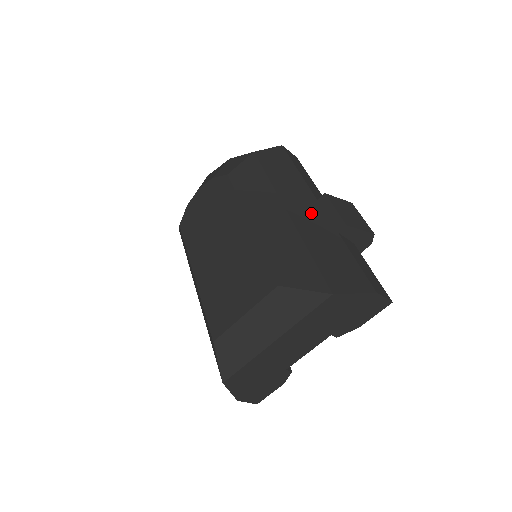
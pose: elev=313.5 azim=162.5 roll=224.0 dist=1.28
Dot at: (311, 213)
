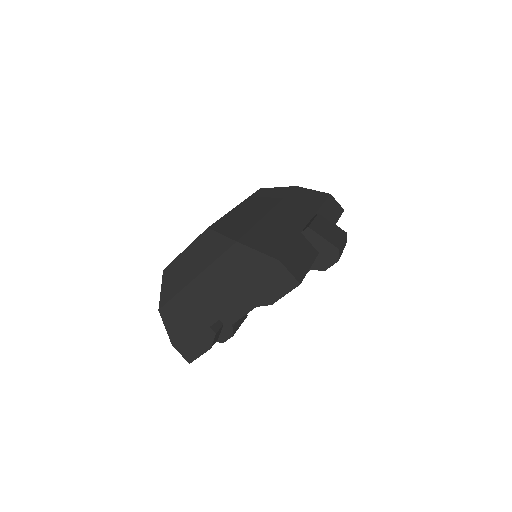
Dot at: (293, 218)
